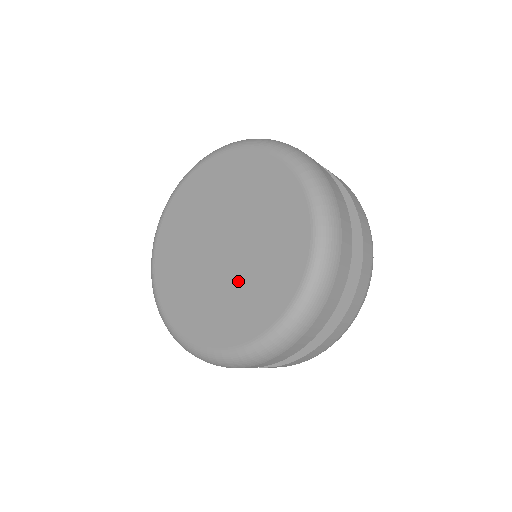
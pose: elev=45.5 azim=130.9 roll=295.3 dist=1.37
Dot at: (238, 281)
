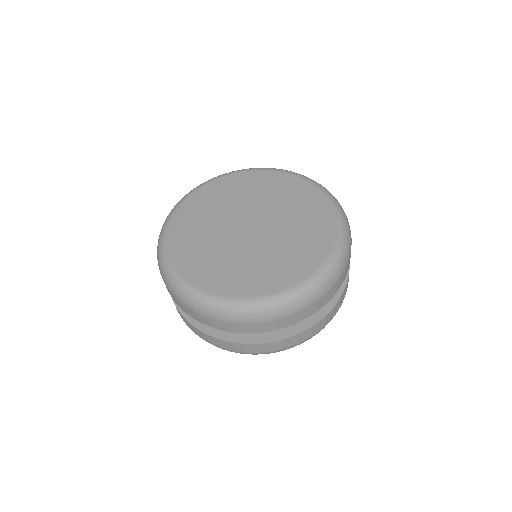
Dot at: (254, 254)
